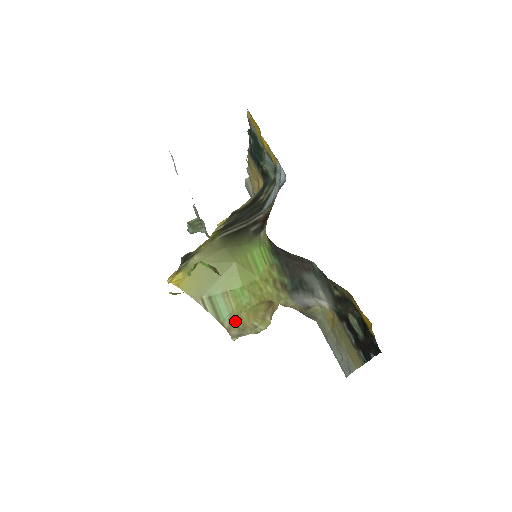
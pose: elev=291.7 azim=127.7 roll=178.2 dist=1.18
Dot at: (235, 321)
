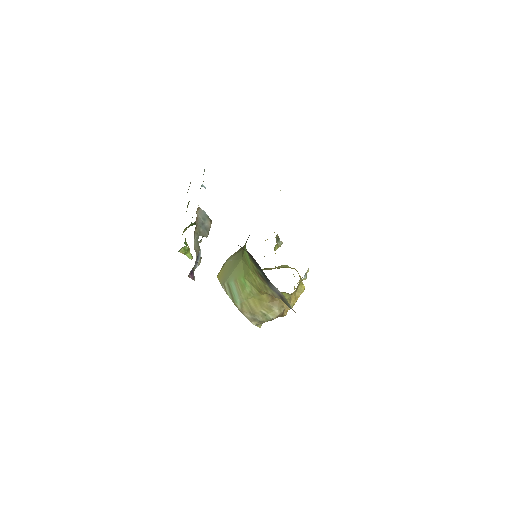
Dot at: (245, 305)
